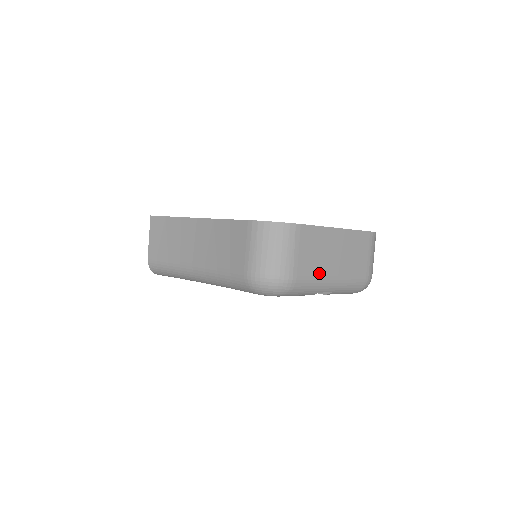
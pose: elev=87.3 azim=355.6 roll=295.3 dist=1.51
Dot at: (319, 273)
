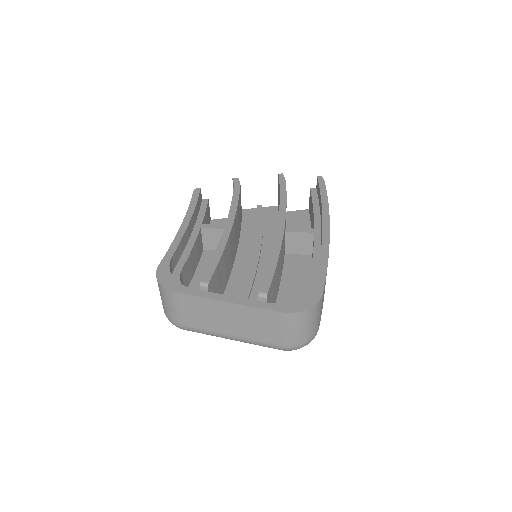
Dot at: (209, 328)
